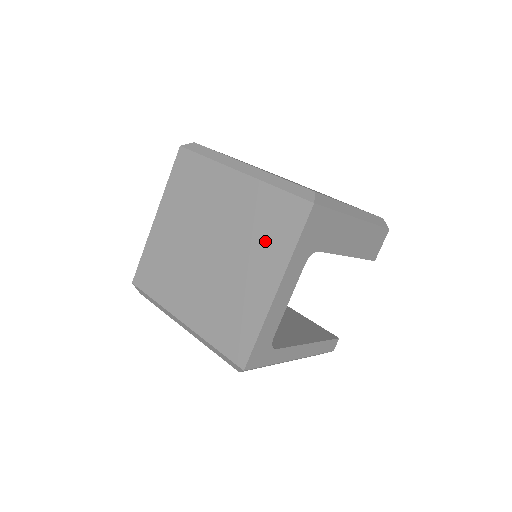
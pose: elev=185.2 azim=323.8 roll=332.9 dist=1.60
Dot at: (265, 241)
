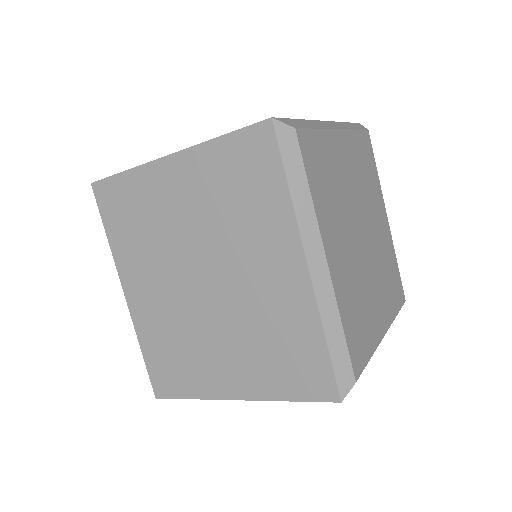
Dot at: (264, 358)
